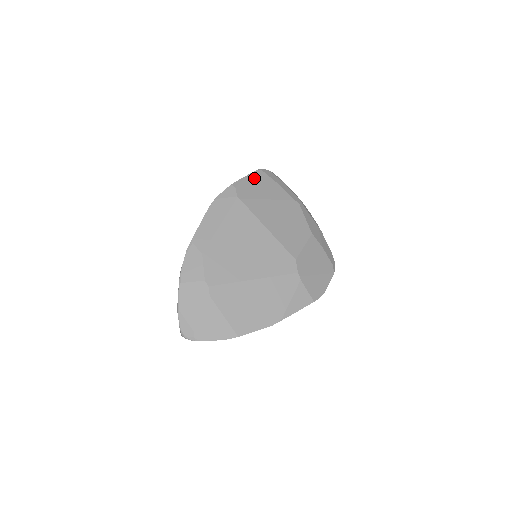
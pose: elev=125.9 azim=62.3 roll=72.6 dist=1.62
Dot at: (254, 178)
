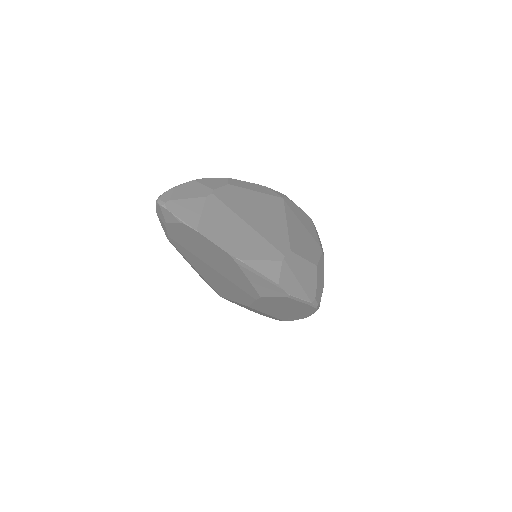
Dot at: (303, 213)
